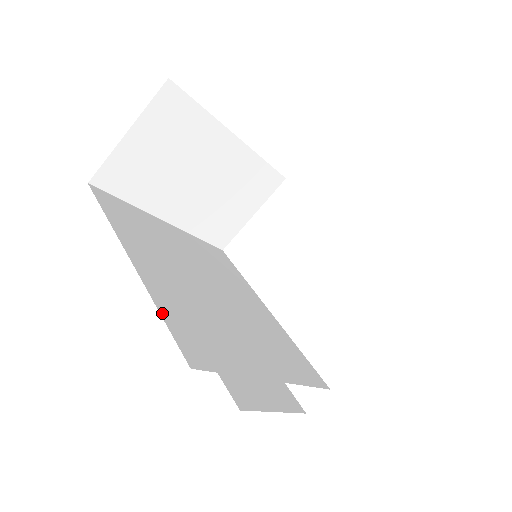
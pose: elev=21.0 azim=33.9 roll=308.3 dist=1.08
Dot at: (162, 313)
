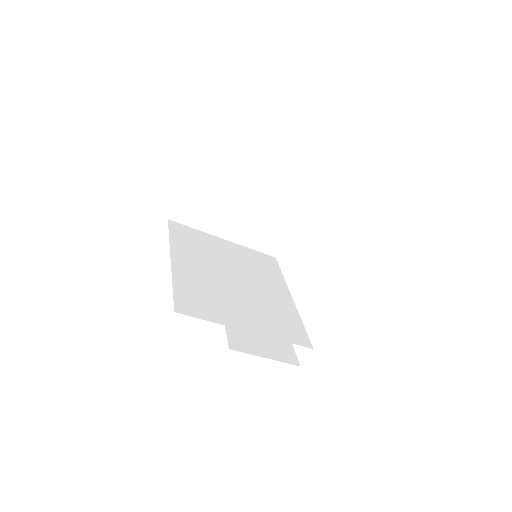
Dot at: (174, 286)
